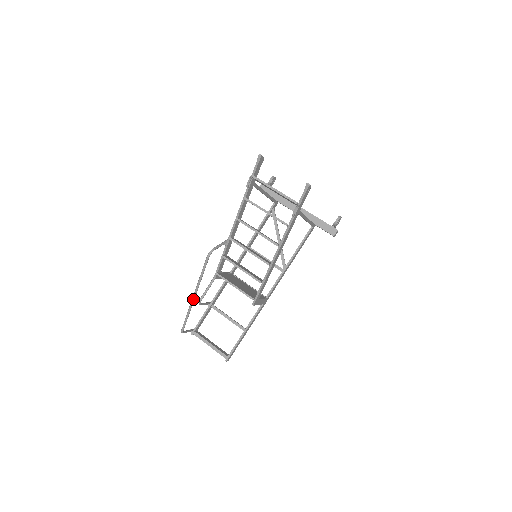
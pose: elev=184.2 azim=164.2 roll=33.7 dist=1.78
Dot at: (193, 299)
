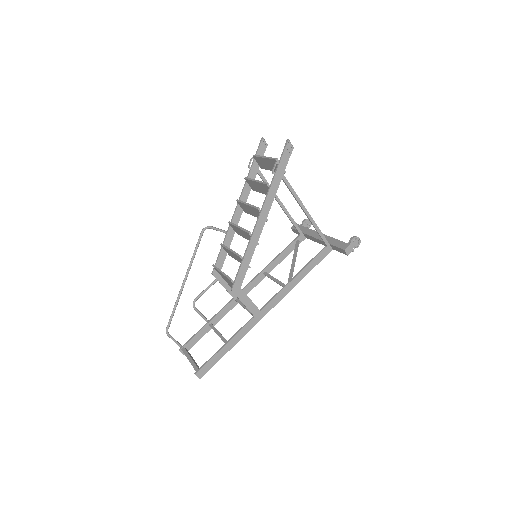
Dot at: (183, 284)
